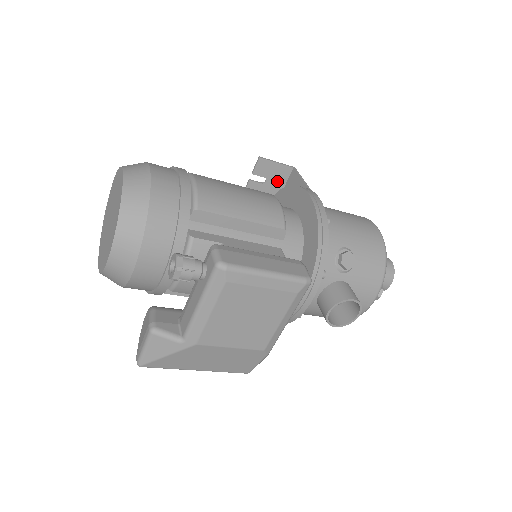
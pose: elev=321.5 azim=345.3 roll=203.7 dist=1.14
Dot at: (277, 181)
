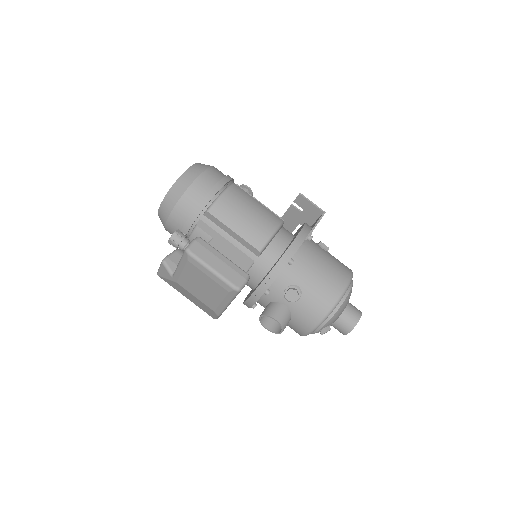
Dot at: (311, 215)
